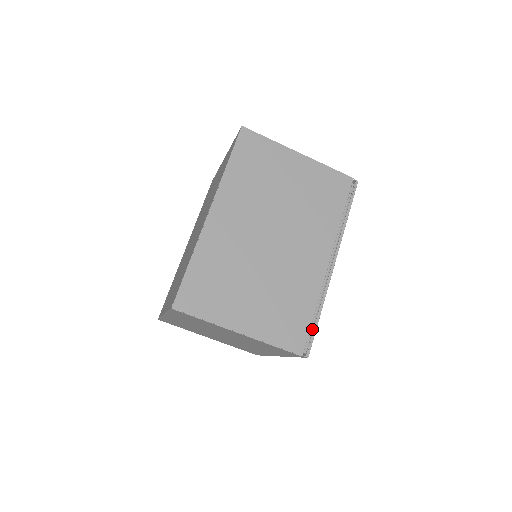
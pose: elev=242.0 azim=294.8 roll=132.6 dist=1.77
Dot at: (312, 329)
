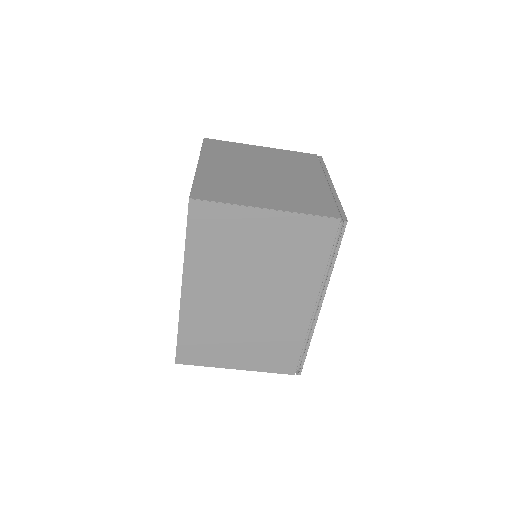
Dot at: (303, 354)
